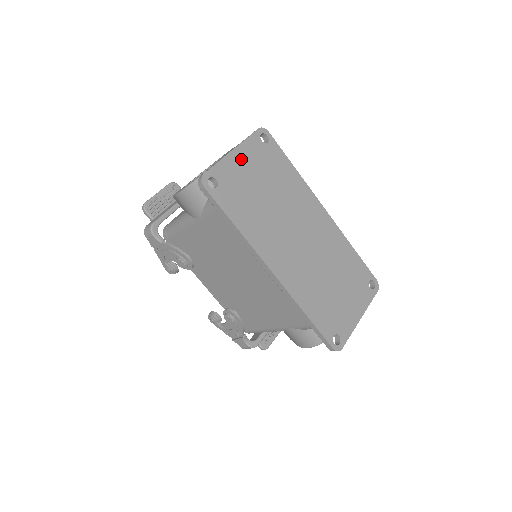
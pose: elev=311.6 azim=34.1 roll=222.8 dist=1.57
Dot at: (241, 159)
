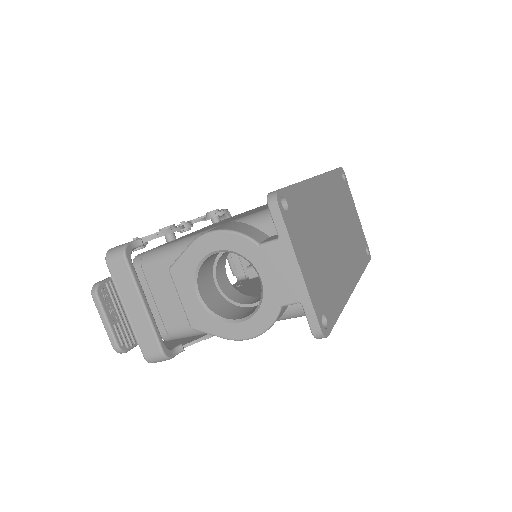
Dot at: (304, 262)
